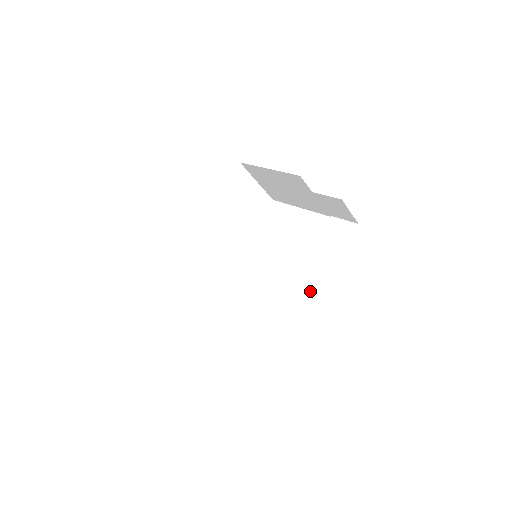
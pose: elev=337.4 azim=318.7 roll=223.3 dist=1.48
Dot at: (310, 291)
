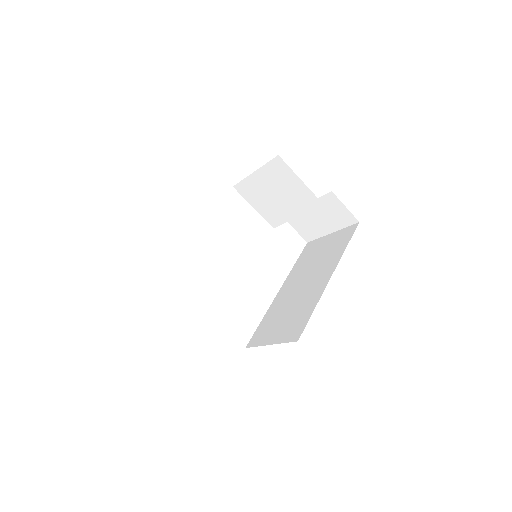
Dot at: (321, 286)
